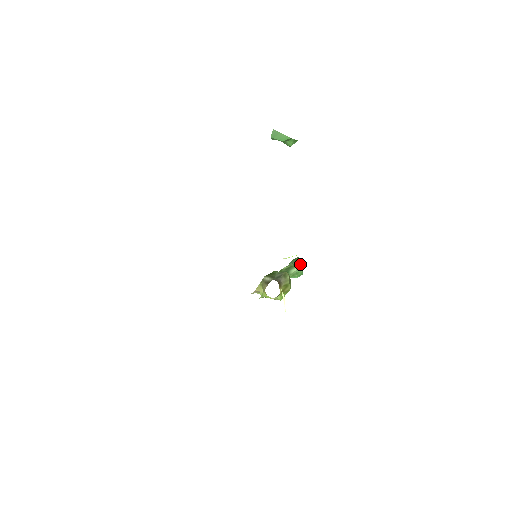
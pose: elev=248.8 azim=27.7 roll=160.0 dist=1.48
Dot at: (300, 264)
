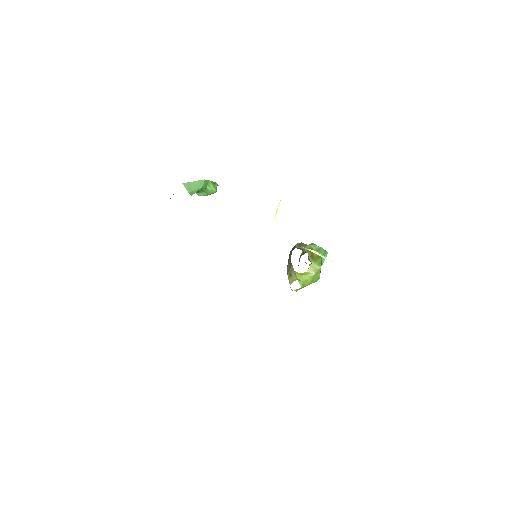
Dot at: occluded
